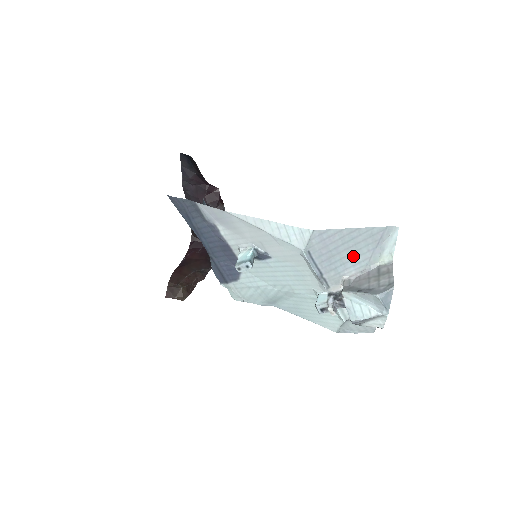
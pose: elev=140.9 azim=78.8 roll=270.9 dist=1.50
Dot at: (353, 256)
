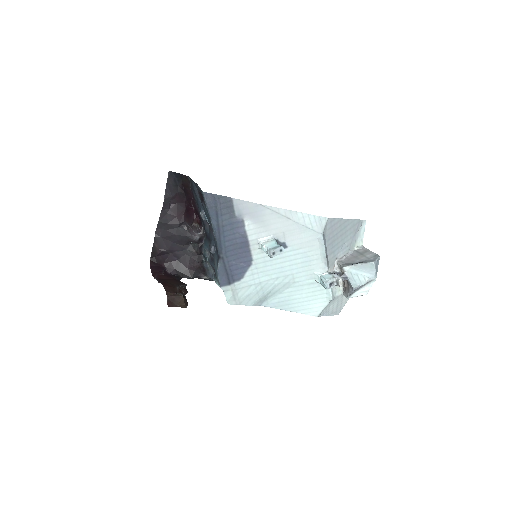
Dot at: (343, 242)
